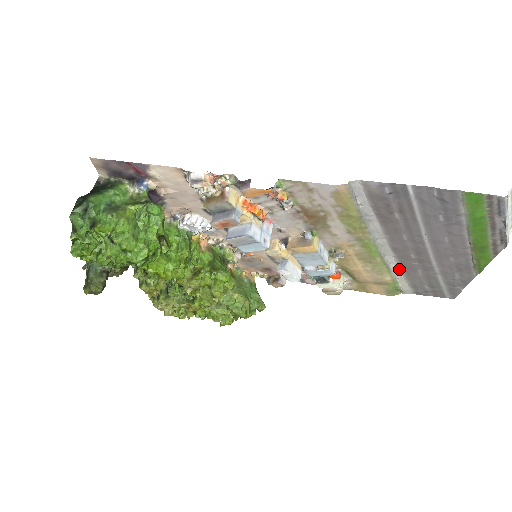
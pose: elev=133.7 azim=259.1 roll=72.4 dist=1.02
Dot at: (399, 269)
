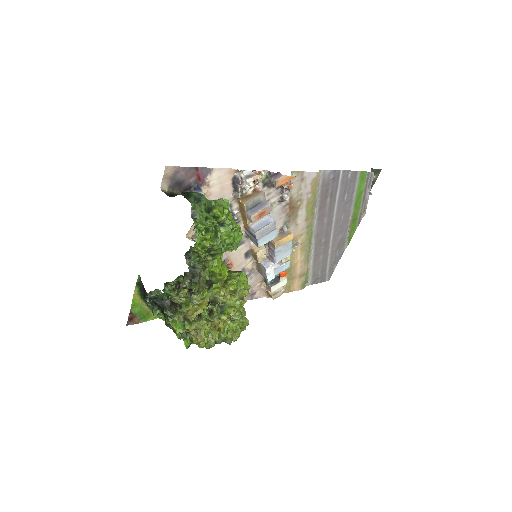
Dot at: (312, 258)
